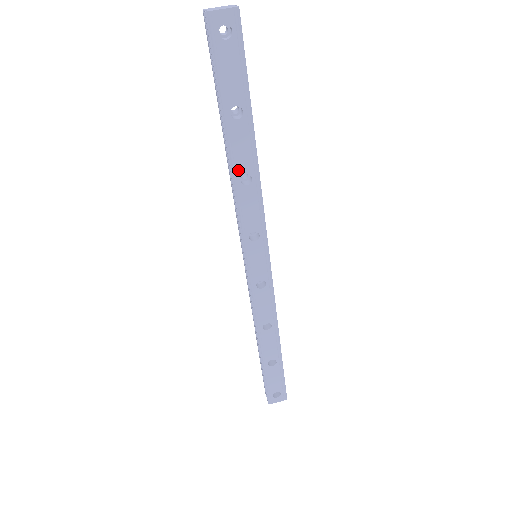
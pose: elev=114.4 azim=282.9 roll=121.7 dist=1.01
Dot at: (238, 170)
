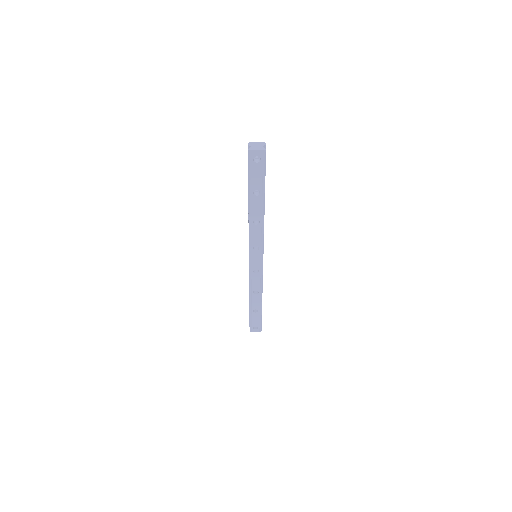
Dot at: (253, 217)
